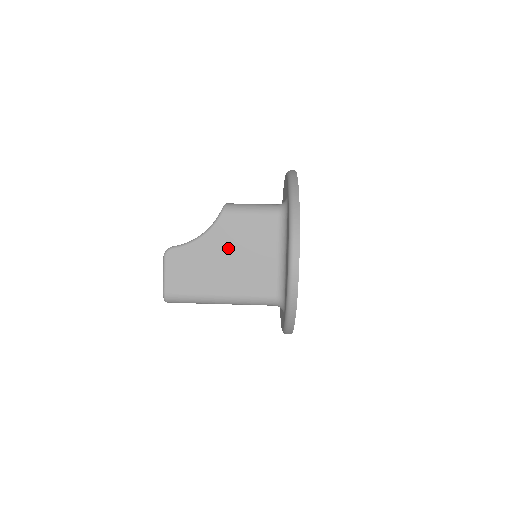
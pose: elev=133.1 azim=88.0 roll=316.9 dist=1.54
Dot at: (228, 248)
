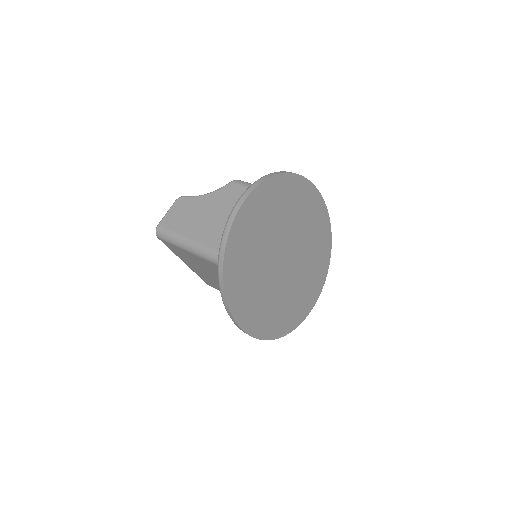
Dot at: (218, 207)
